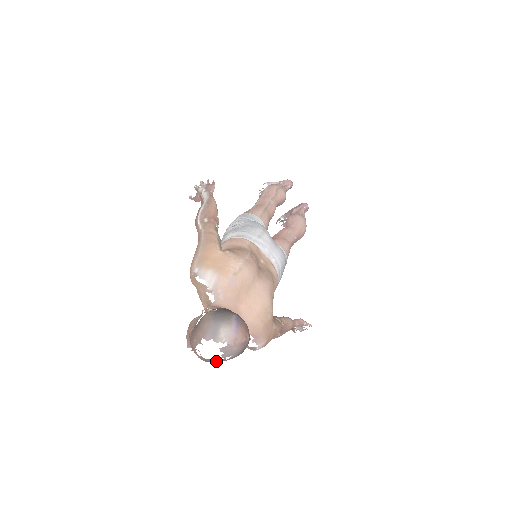
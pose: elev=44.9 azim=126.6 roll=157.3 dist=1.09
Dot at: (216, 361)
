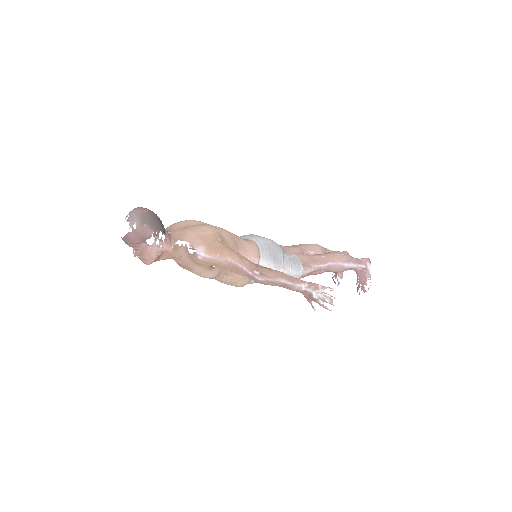
Dot at: (131, 235)
